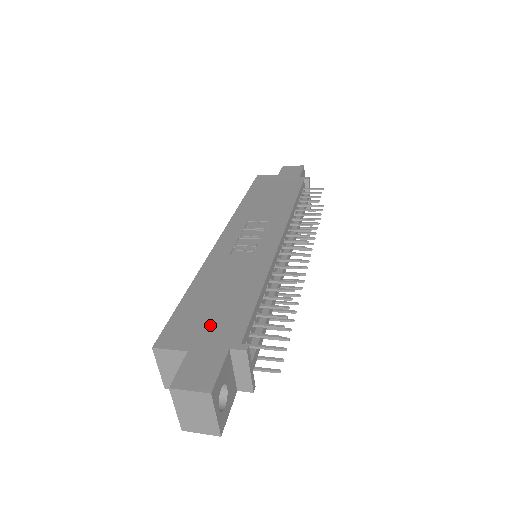
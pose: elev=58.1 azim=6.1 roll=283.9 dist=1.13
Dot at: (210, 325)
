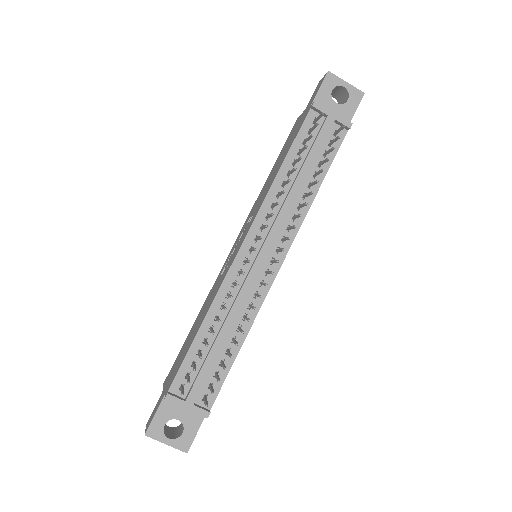
Dot at: (176, 367)
